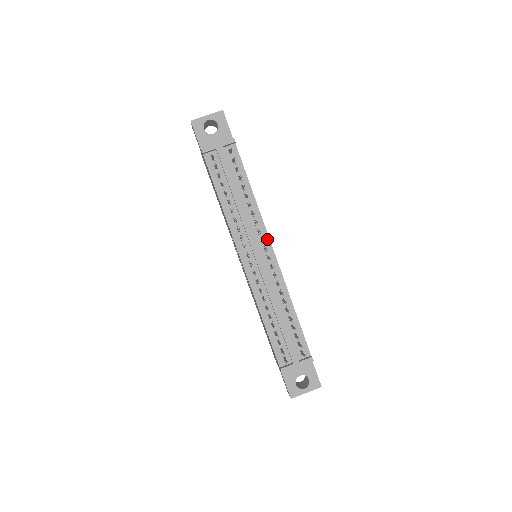
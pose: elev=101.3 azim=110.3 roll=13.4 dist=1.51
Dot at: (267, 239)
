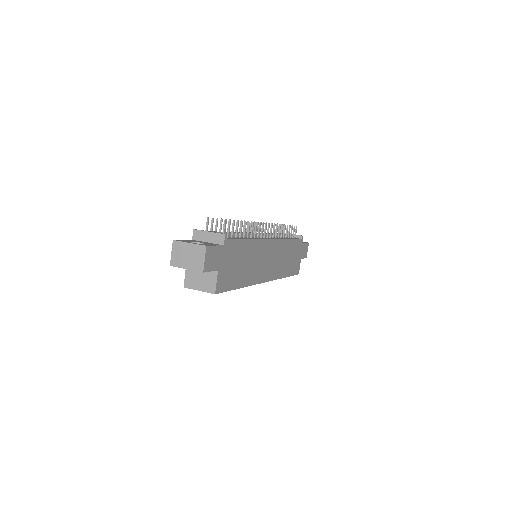
Dot at: (274, 239)
